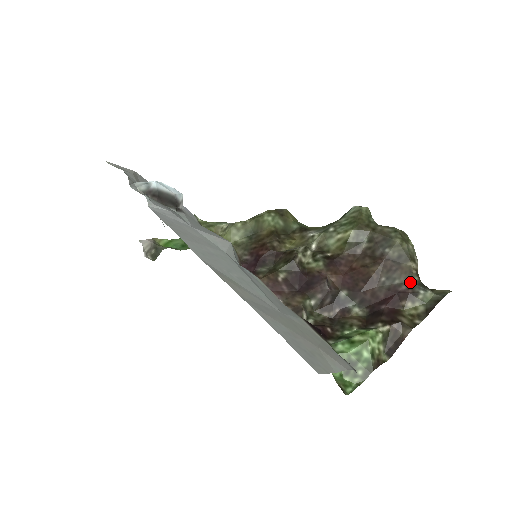
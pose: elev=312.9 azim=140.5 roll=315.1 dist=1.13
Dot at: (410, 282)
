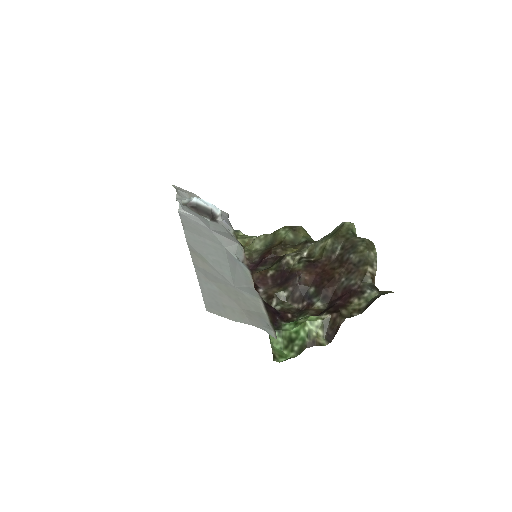
Dot at: (362, 283)
